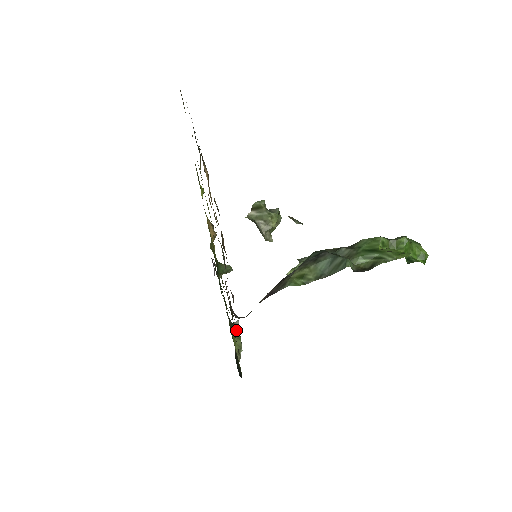
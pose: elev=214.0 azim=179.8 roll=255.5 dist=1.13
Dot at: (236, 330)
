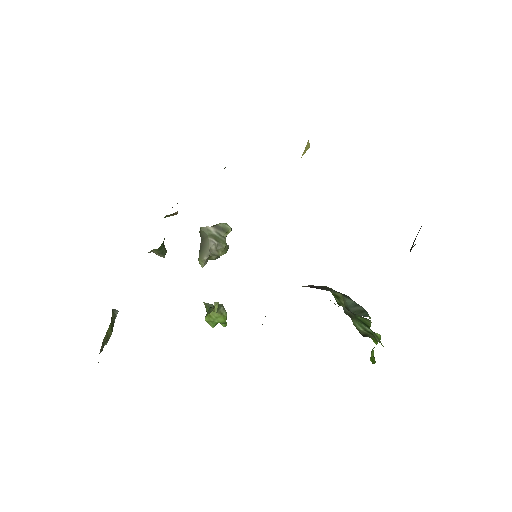
Dot at: (113, 318)
